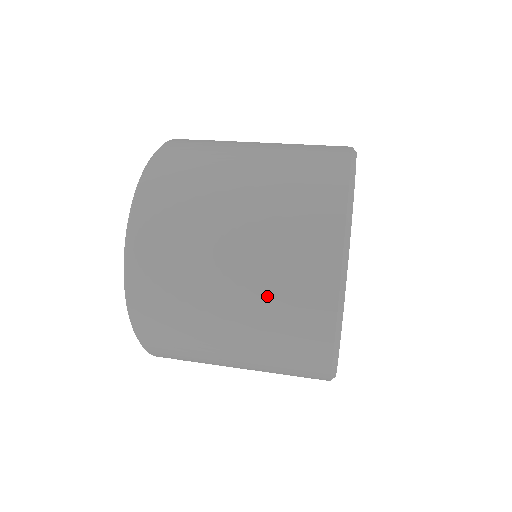
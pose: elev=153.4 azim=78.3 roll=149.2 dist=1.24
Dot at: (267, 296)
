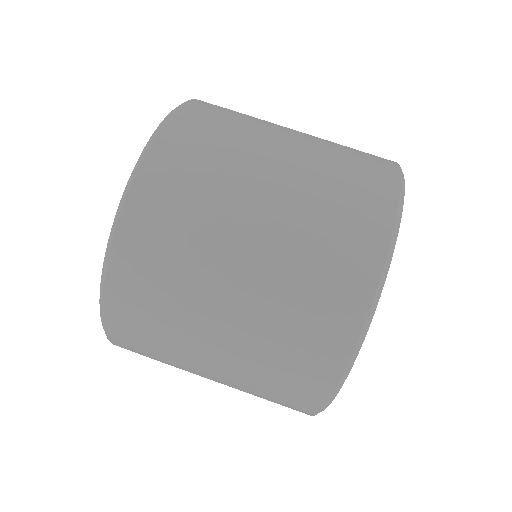
Dot at: (277, 312)
